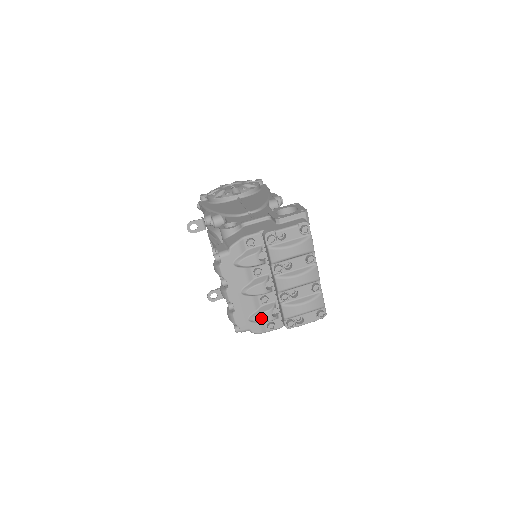
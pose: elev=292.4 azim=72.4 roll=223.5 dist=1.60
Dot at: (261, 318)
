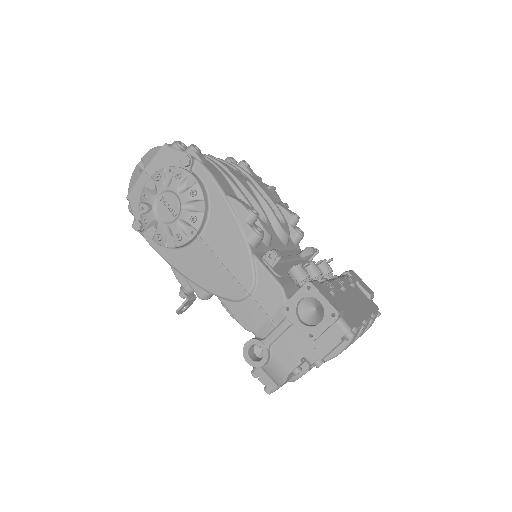
Dot at: occluded
